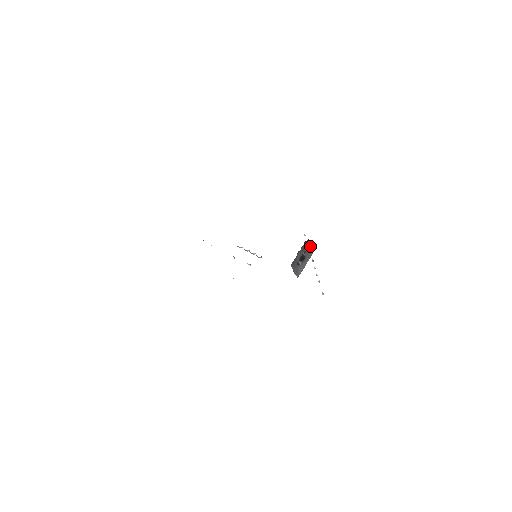
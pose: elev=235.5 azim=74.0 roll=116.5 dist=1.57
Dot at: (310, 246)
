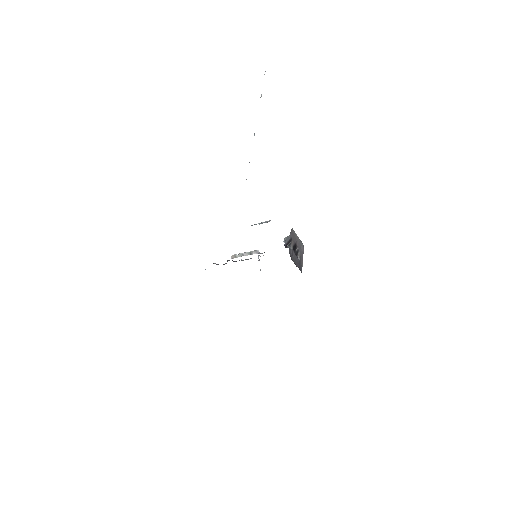
Dot at: (288, 237)
